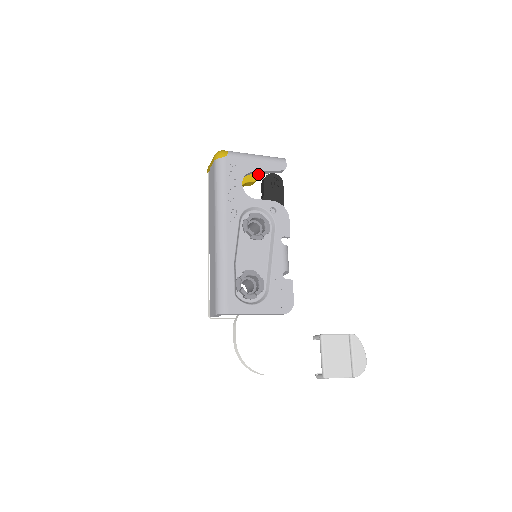
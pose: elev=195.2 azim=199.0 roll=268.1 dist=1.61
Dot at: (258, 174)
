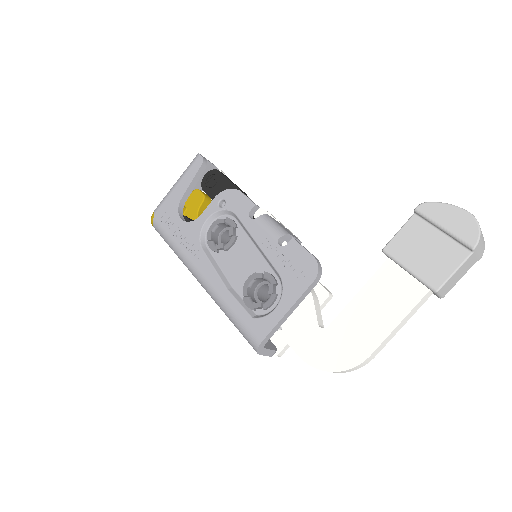
Dot at: occluded
